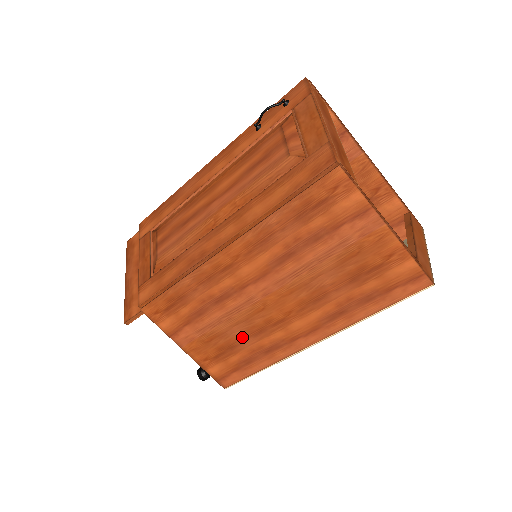
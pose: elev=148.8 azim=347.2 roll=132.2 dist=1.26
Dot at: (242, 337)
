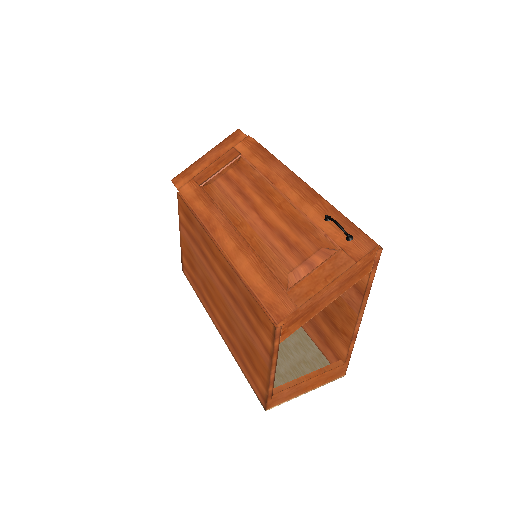
Dot at: (199, 275)
